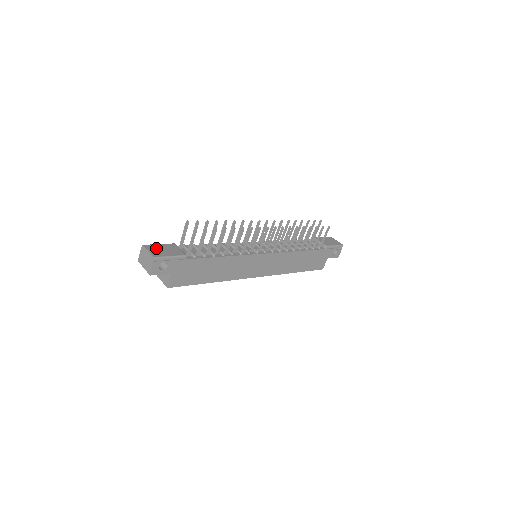
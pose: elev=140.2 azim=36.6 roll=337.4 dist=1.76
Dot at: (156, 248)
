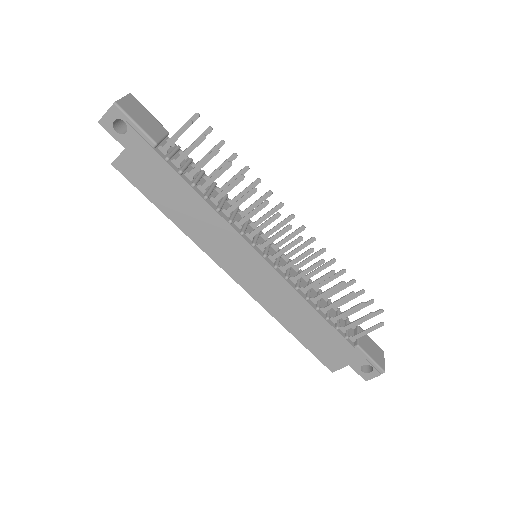
Dot at: (138, 107)
